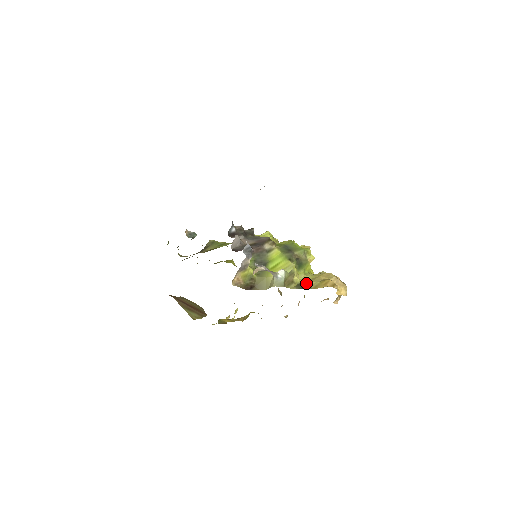
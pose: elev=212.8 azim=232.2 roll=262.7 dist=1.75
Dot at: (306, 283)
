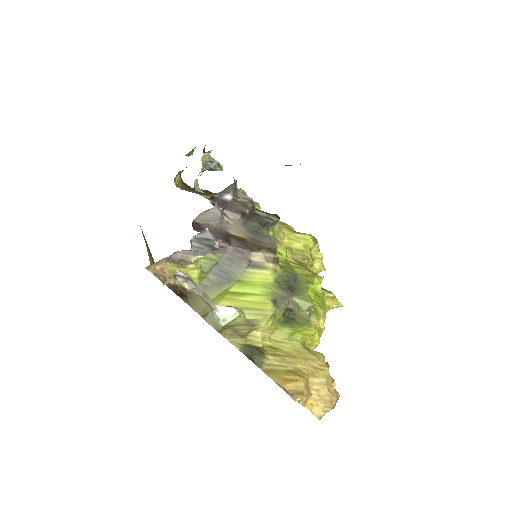
Dot at: (263, 353)
